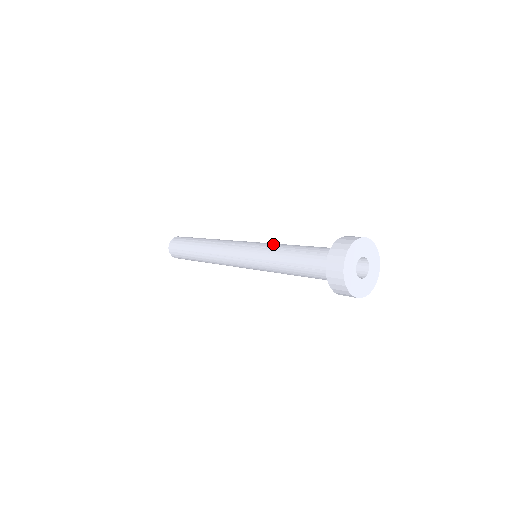
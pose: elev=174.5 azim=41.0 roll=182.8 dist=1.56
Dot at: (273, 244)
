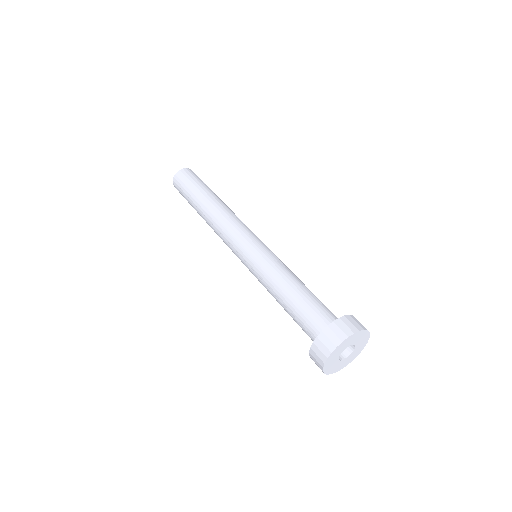
Dot at: (263, 274)
